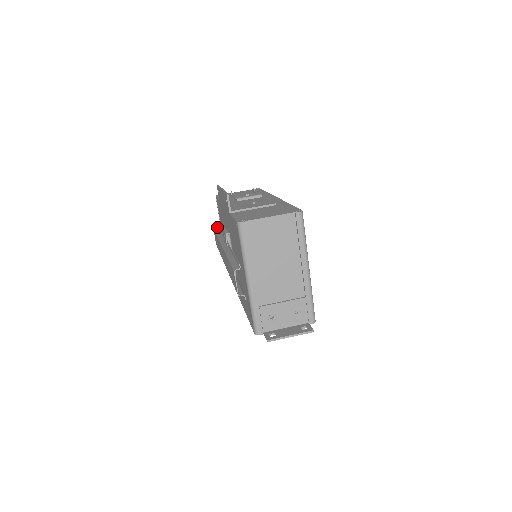
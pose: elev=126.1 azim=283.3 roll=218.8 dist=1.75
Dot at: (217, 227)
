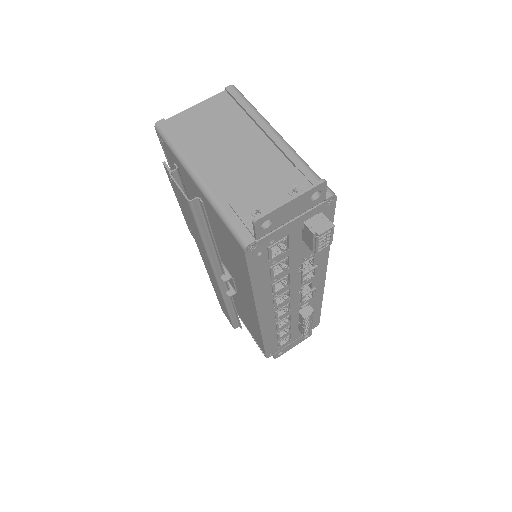
Dot at: occluded
